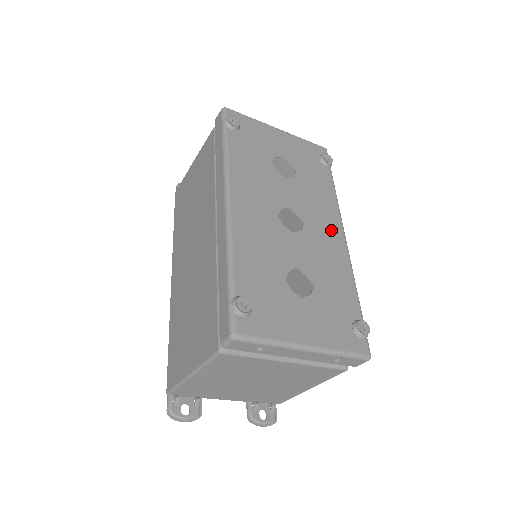
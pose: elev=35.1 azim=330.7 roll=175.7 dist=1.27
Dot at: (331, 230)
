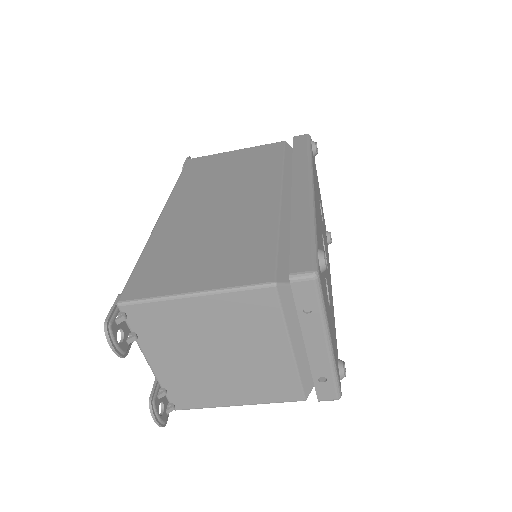
Dot at: (330, 282)
